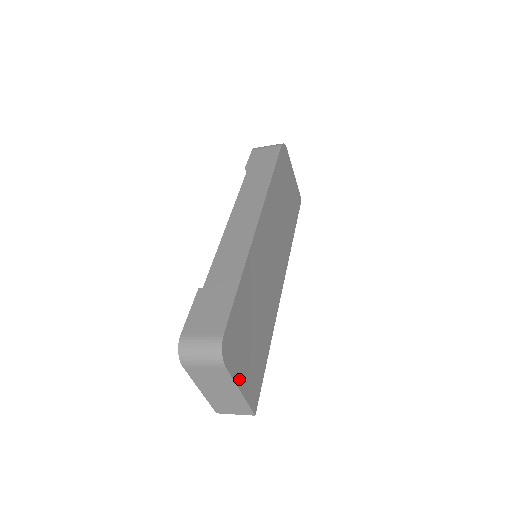
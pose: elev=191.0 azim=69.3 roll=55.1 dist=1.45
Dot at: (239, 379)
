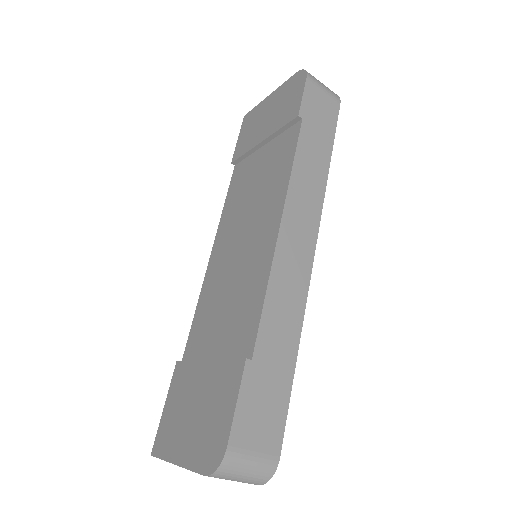
Dot at: occluded
